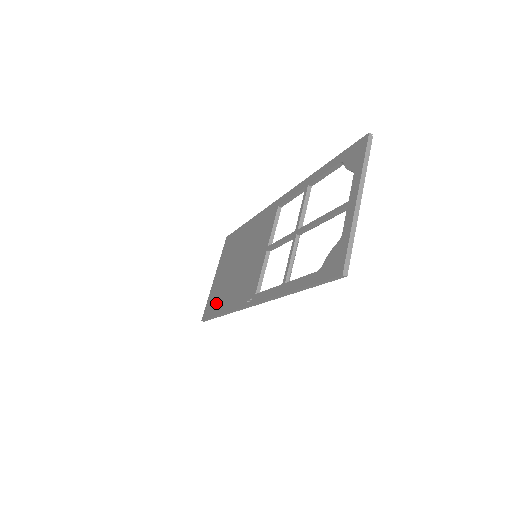
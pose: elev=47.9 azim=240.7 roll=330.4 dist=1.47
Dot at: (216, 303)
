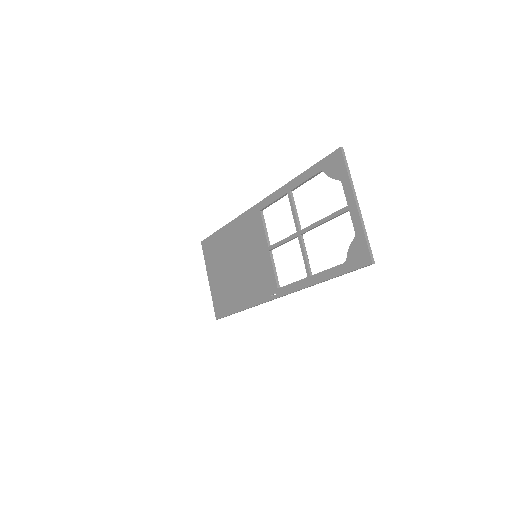
Dot at: (228, 302)
